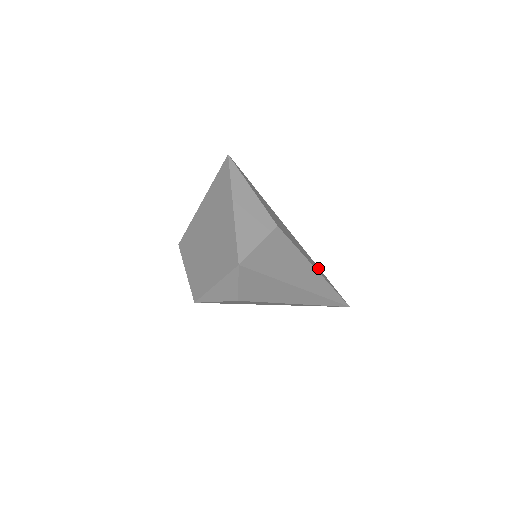
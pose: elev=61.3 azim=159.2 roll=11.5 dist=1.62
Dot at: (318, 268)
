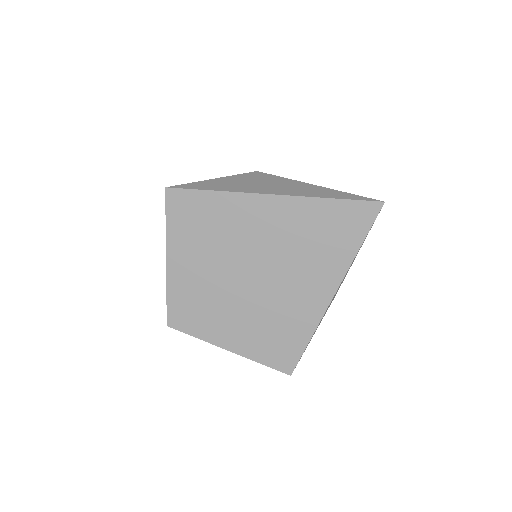
Dot at: occluded
